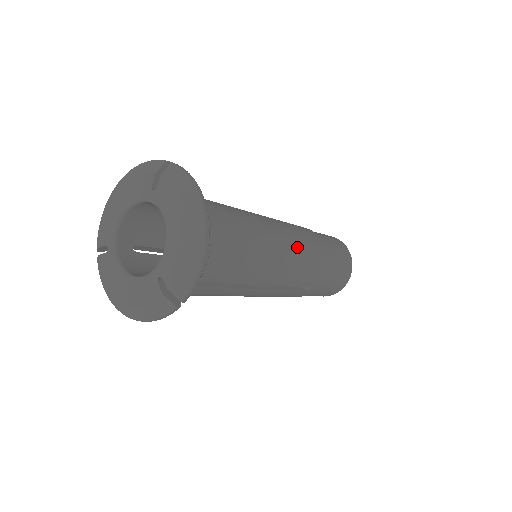
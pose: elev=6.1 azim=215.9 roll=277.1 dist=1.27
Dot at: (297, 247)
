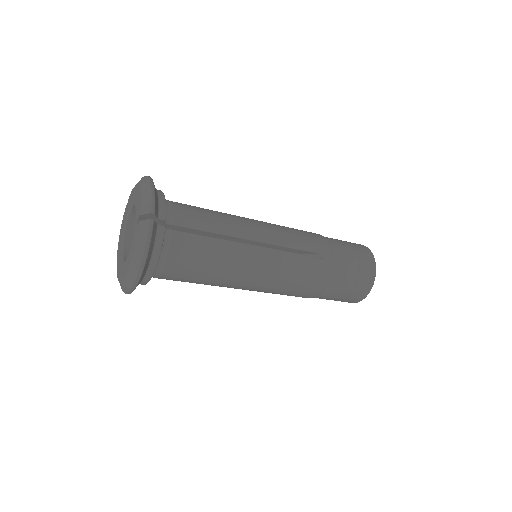
Dot at: occluded
